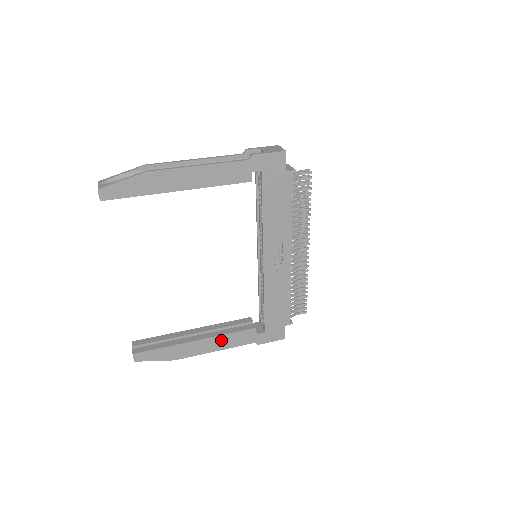
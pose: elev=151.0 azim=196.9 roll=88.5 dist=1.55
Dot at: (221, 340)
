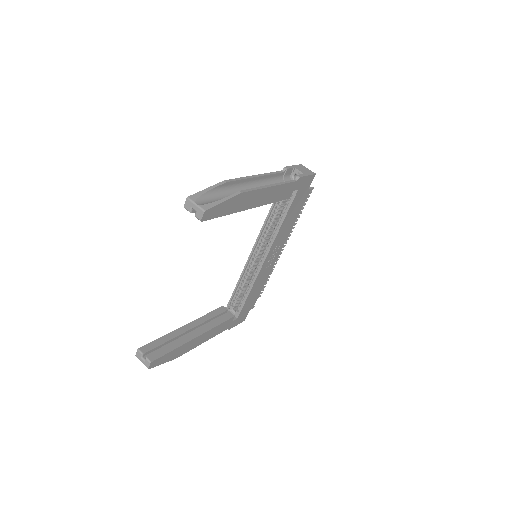
Dot at: (211, 332)
